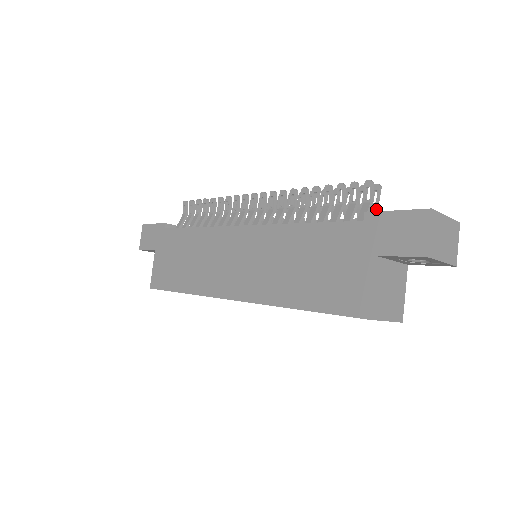
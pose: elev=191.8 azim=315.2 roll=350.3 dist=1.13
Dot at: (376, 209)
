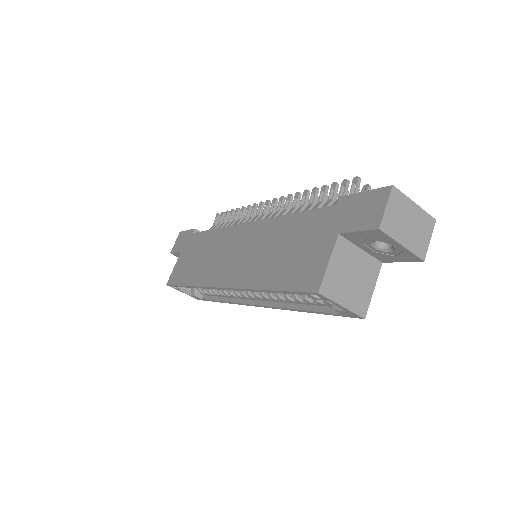
Dot at: occluded
